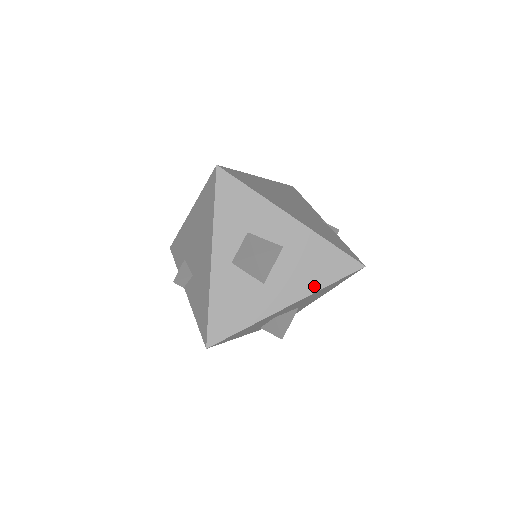
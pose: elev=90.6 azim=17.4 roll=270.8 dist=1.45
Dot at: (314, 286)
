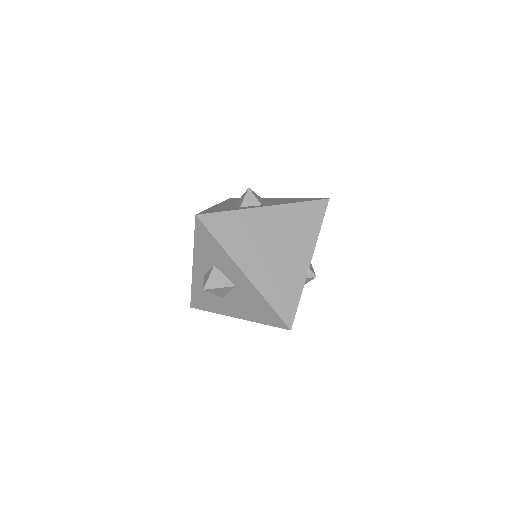
Dot at: (254, 318)
